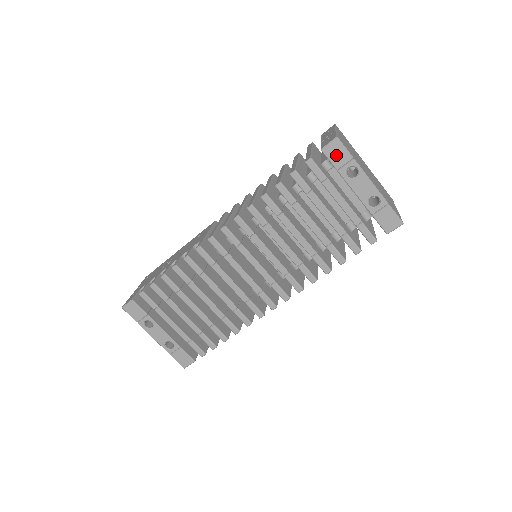
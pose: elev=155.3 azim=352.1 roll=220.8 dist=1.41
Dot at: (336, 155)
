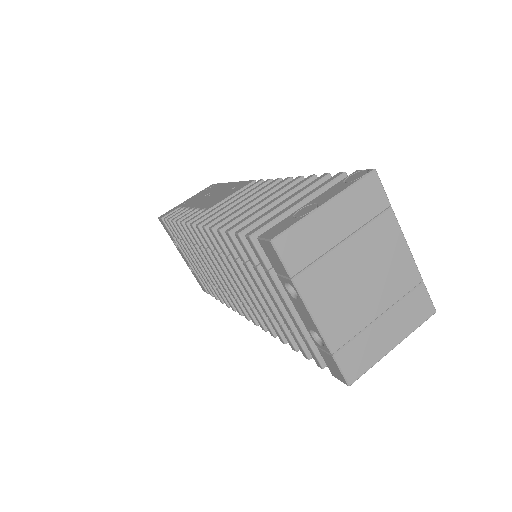
Dot at: (273, 258)
